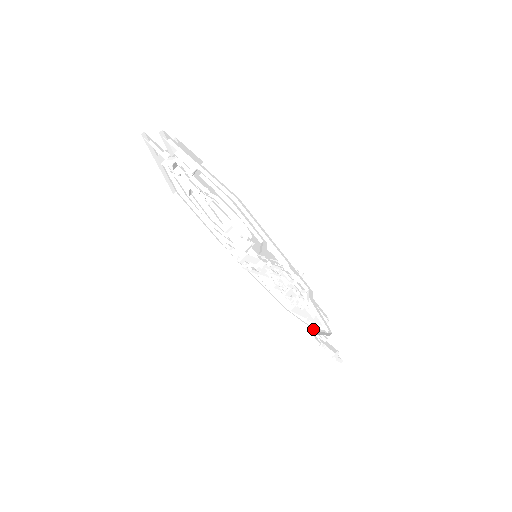
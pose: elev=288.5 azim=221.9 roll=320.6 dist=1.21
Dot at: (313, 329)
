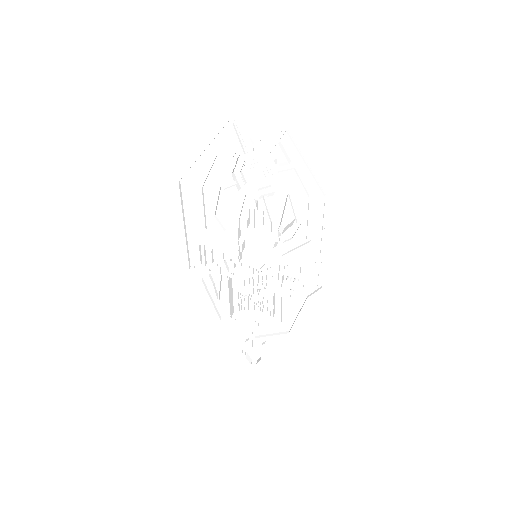
Dot at: (251, 334)
